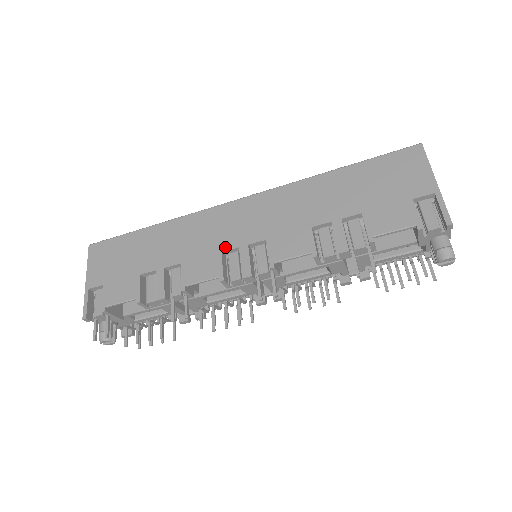
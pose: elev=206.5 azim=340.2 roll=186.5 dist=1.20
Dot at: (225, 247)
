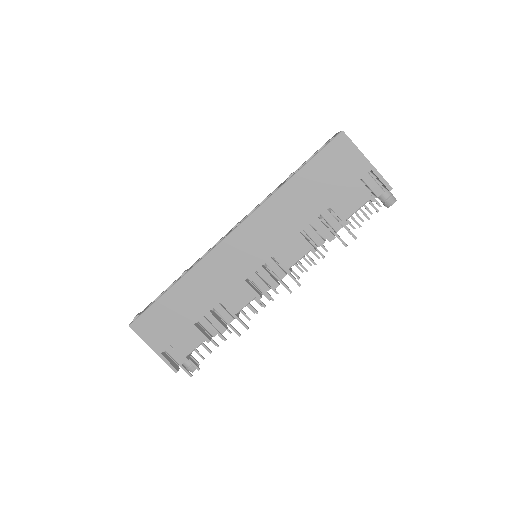
Dot at: (245, 276)
